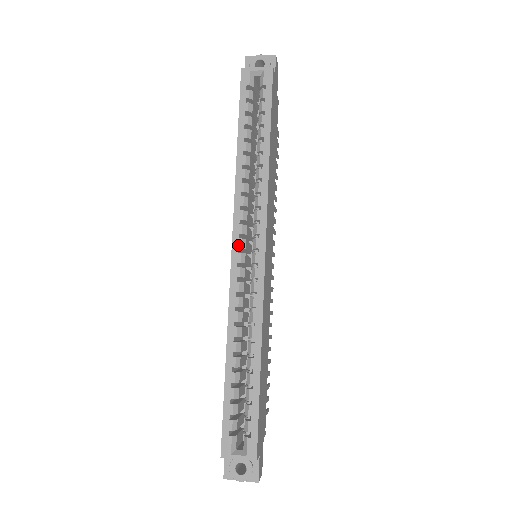
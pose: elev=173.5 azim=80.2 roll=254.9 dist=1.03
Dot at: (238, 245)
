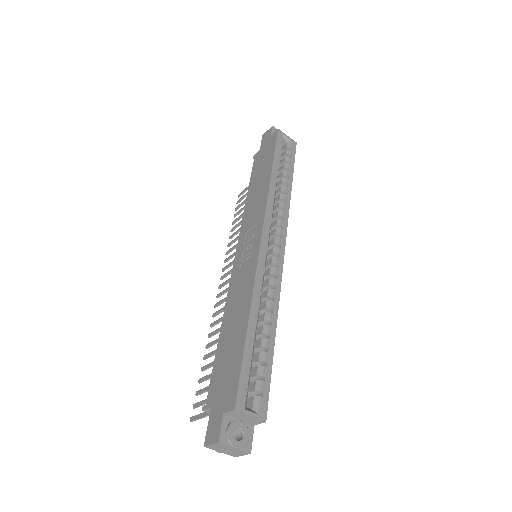
Dot at: (267, 234)
